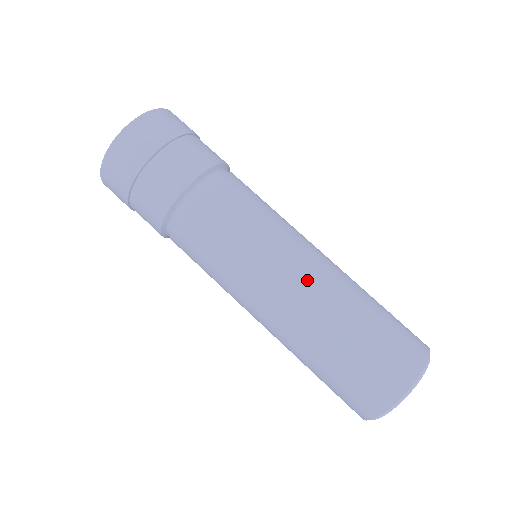
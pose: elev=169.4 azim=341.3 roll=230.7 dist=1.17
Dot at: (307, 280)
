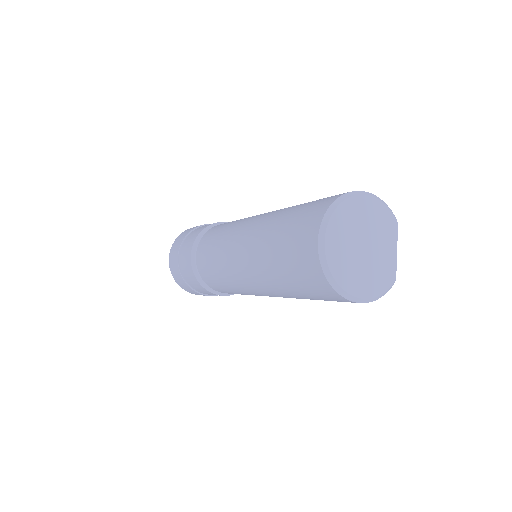
Dot at: (253, 223)
